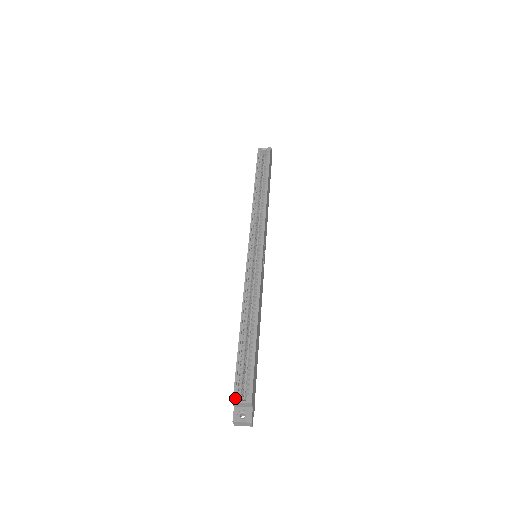
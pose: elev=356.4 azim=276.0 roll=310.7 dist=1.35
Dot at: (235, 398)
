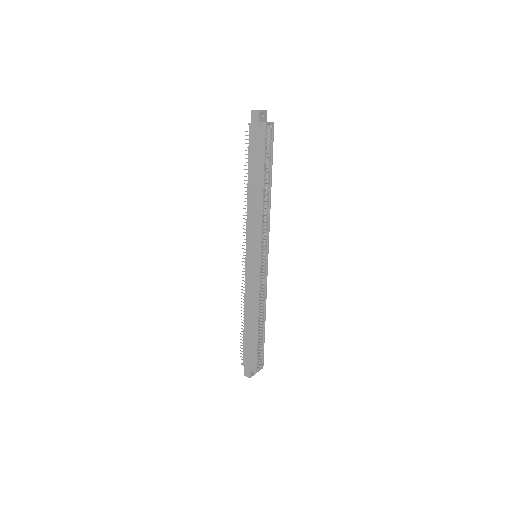
Dot at: (255, 368)
